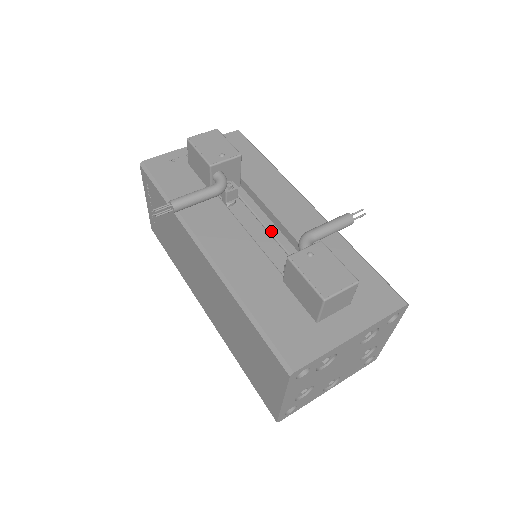
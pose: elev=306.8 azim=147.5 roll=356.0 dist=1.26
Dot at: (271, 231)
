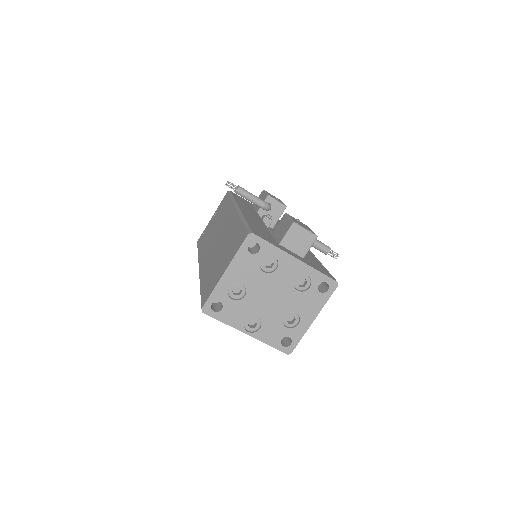
Dot at: occluded
